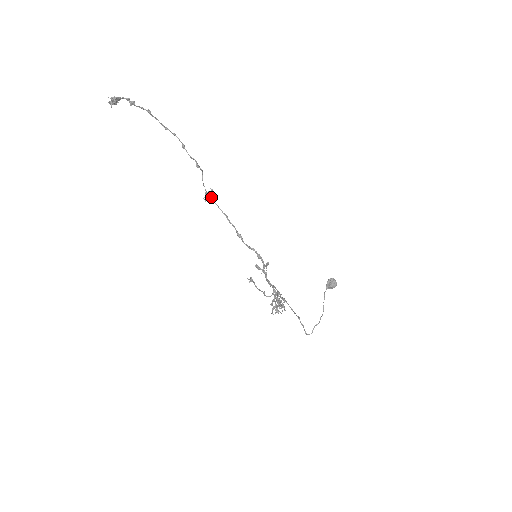
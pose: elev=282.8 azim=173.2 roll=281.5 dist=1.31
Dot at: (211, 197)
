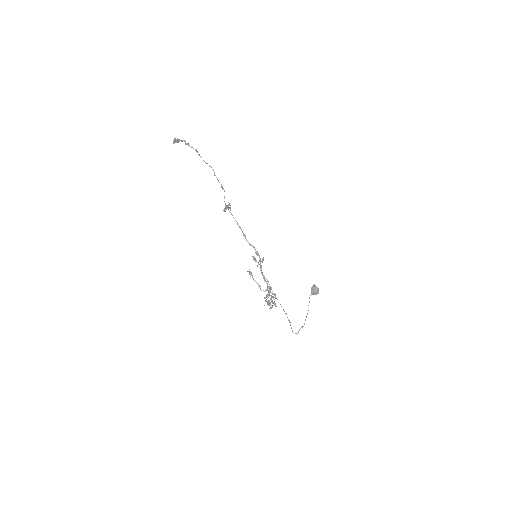
Dot at: (228, 208)
